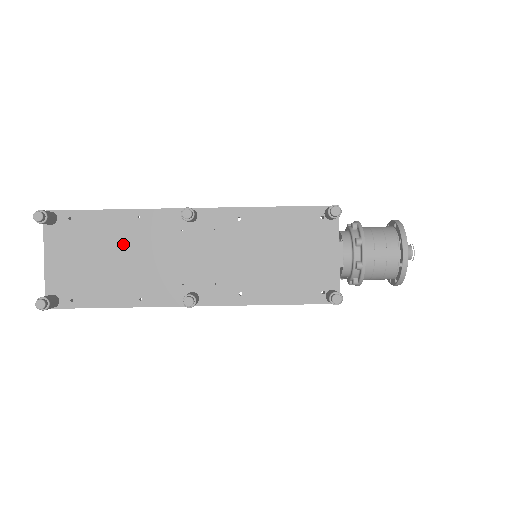
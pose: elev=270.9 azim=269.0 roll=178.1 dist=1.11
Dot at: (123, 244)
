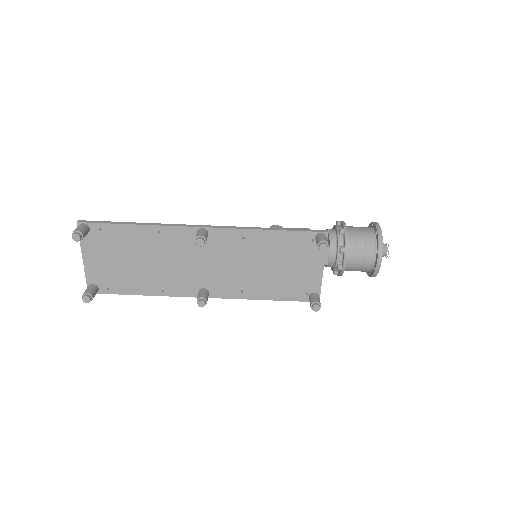
Dot at: (147, 251)
